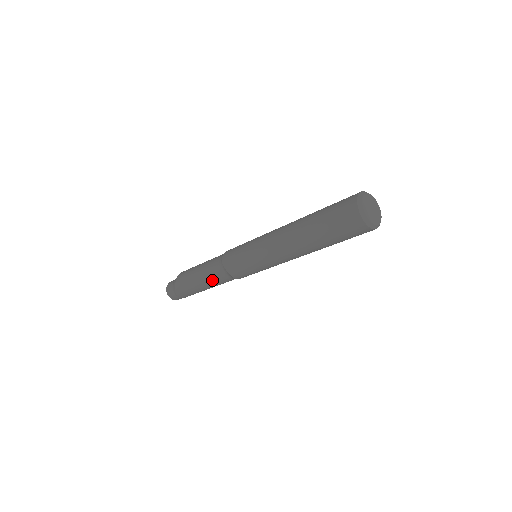
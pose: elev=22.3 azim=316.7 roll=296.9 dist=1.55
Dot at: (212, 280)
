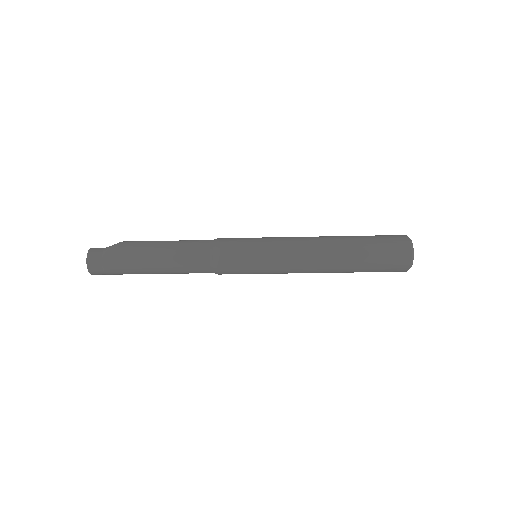
Dot at: (183, 251)
